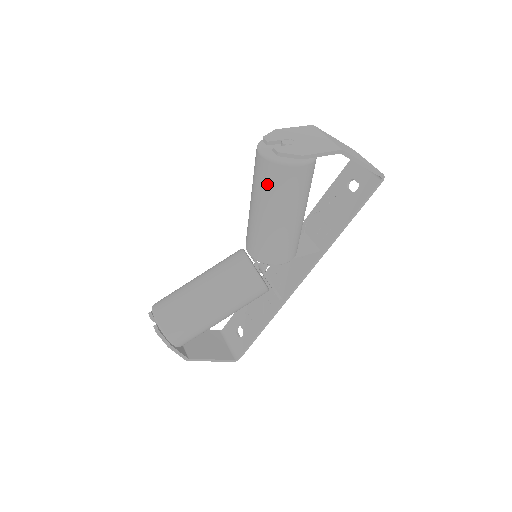
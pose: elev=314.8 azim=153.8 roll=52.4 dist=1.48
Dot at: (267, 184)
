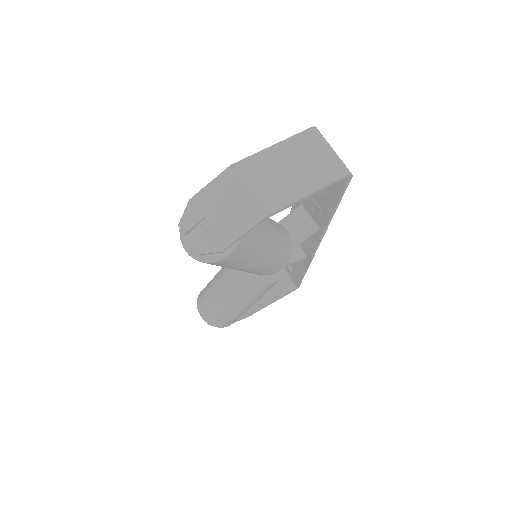
Dot at: occluded
